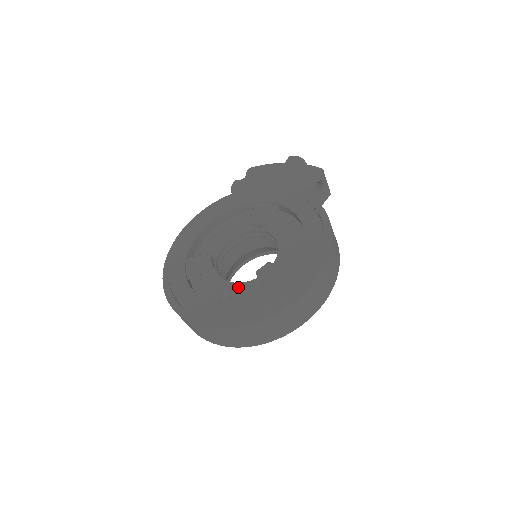
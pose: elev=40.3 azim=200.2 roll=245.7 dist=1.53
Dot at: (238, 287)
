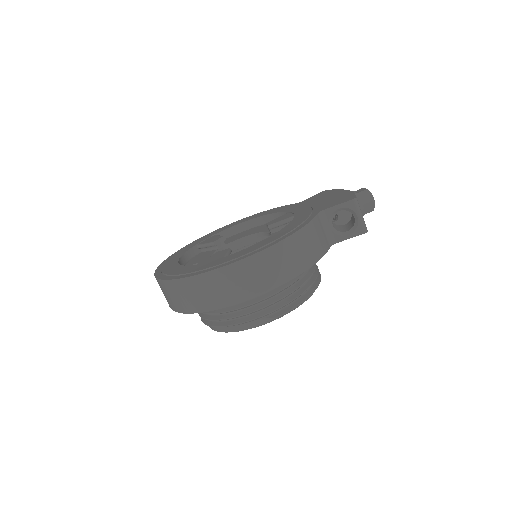
Dot at: occluded
